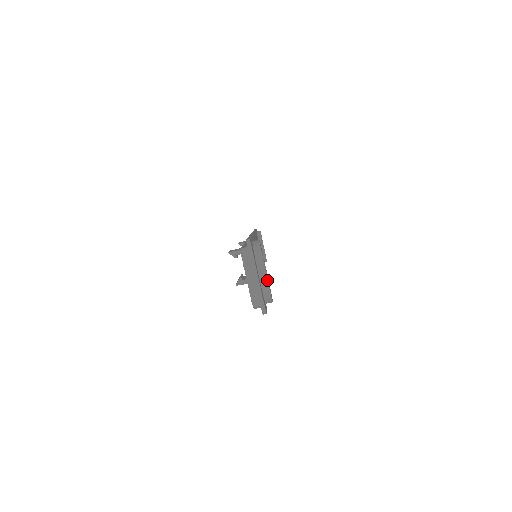
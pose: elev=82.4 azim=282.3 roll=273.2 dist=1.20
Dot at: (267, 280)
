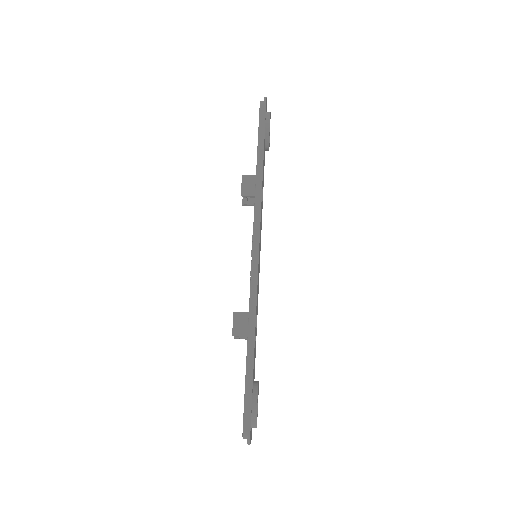
Dot at: (270, 114)
